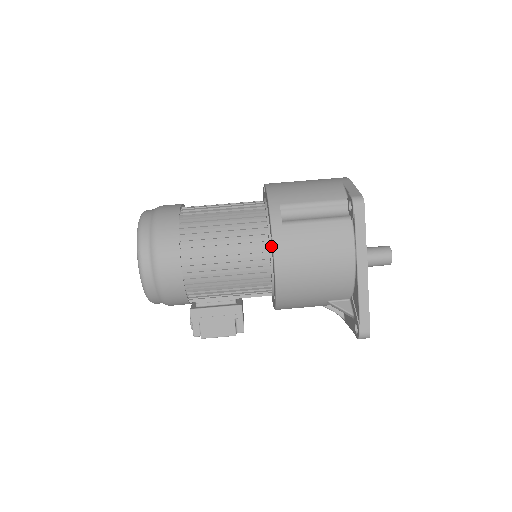
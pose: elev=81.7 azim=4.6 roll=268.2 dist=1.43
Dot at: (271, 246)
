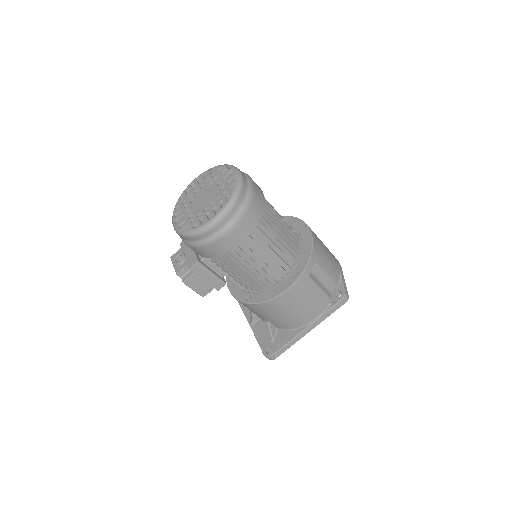
Dot at: (287, 278)
